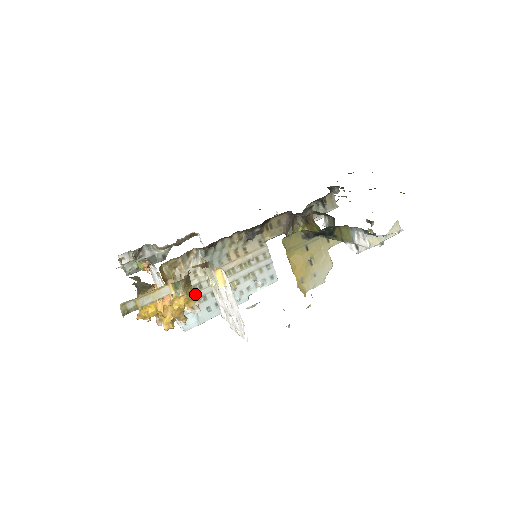
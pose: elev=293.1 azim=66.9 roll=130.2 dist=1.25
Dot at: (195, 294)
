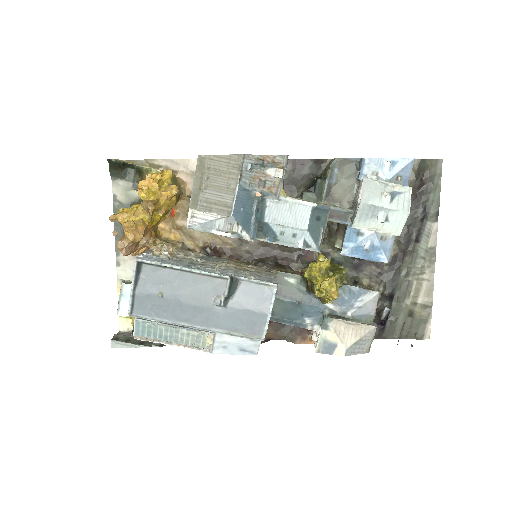
Dot at: (176, 187)
